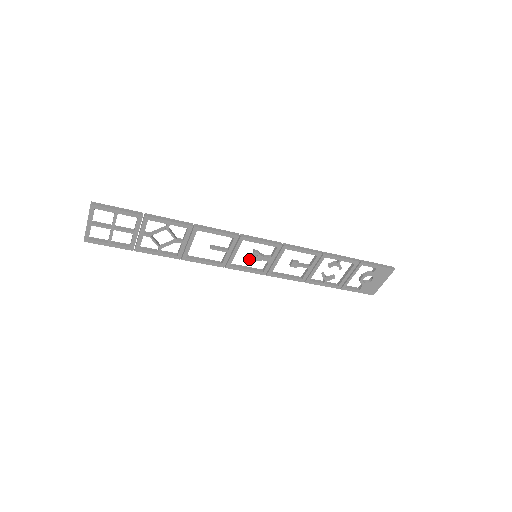
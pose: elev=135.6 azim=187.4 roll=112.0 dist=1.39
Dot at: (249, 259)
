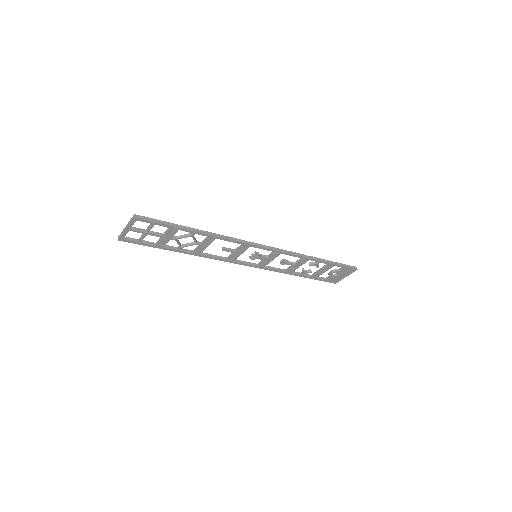
Dot at: (250, 258)
